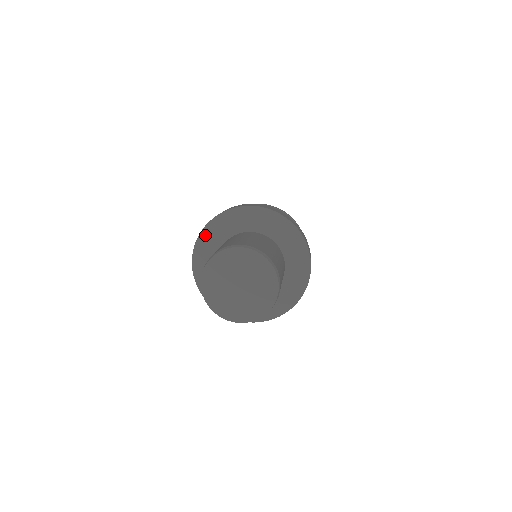
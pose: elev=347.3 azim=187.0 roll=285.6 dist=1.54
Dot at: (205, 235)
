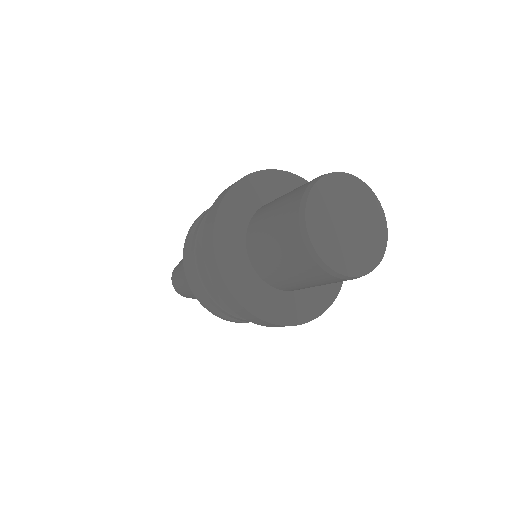
Dot at: (240, 189)
